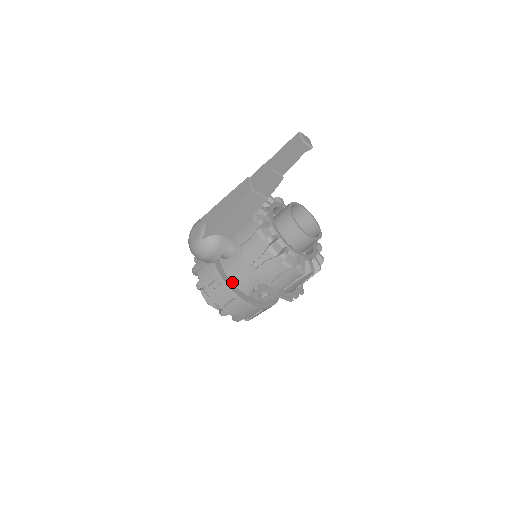
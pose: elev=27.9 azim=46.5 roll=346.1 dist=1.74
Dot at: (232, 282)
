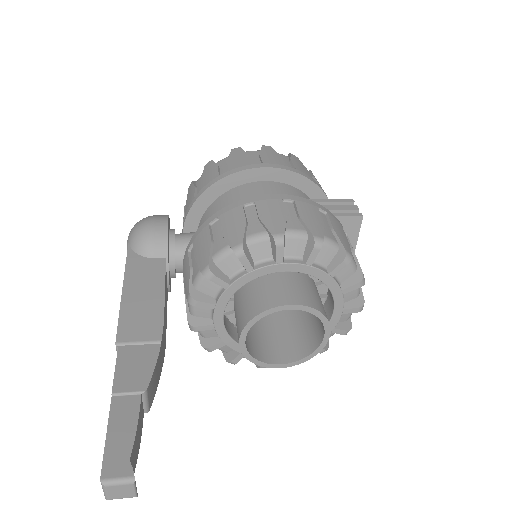
Dot at: occluded
